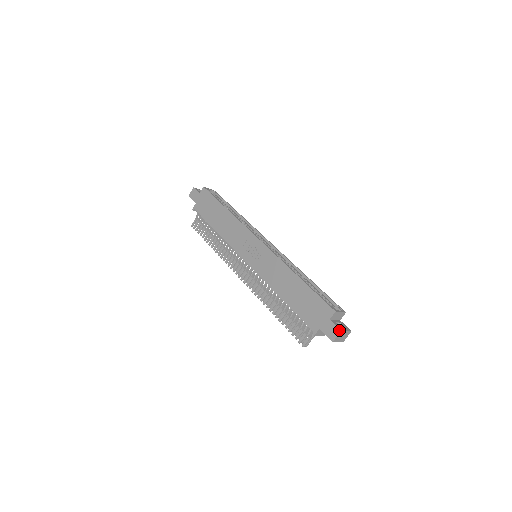
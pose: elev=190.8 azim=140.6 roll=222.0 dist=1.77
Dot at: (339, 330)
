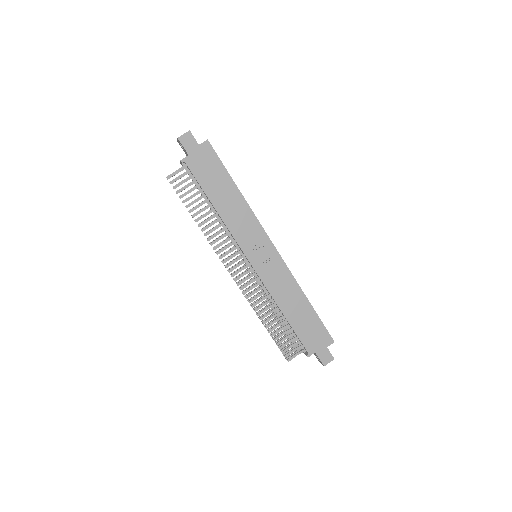
Dot at: (333, 358)
